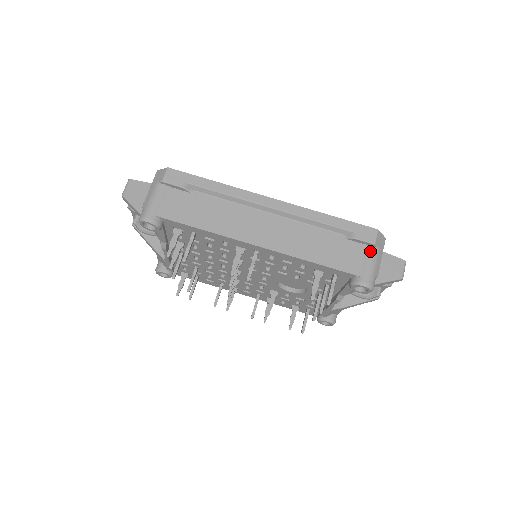
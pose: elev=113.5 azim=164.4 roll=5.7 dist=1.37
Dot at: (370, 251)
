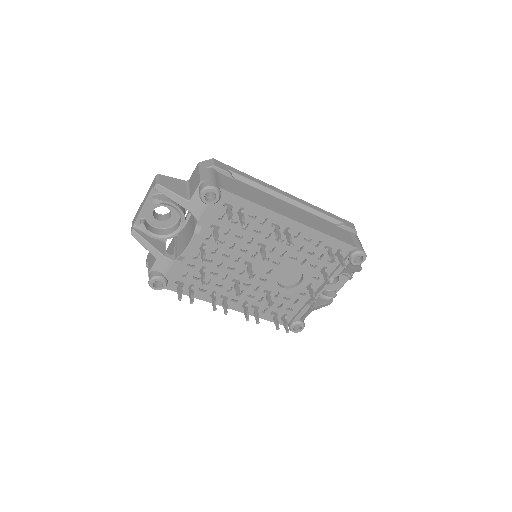
Dot at: (355, 235)
